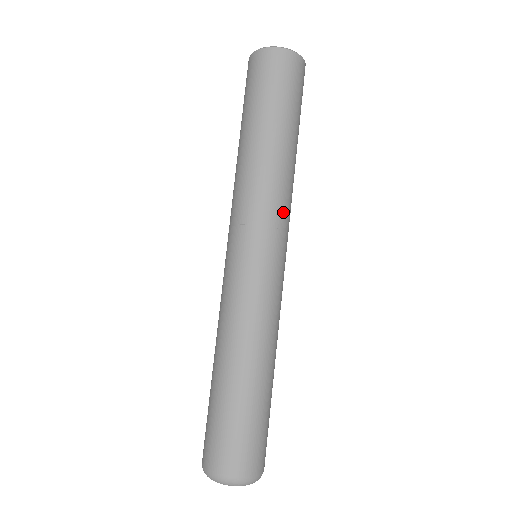
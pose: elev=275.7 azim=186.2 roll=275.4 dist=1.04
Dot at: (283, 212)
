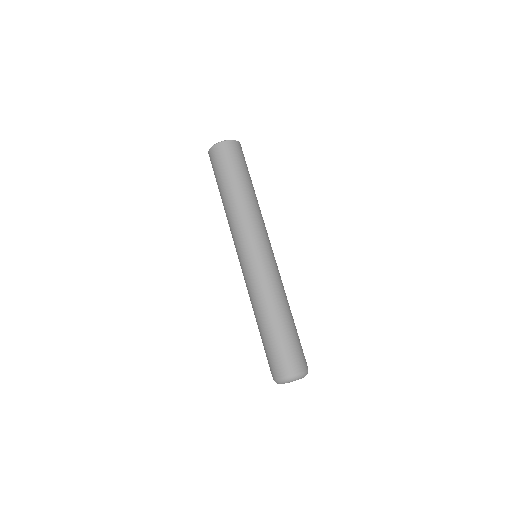
Dot at: (260, 226)
